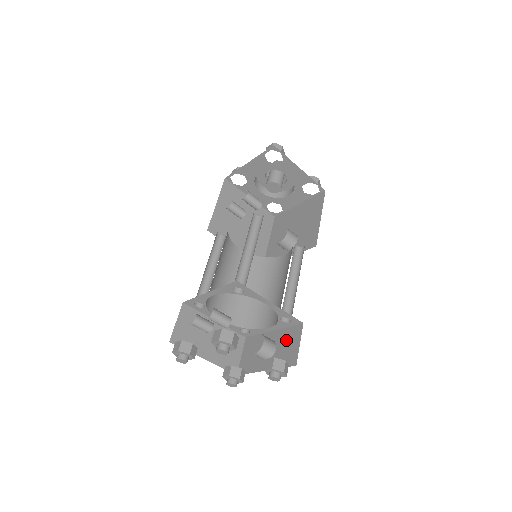
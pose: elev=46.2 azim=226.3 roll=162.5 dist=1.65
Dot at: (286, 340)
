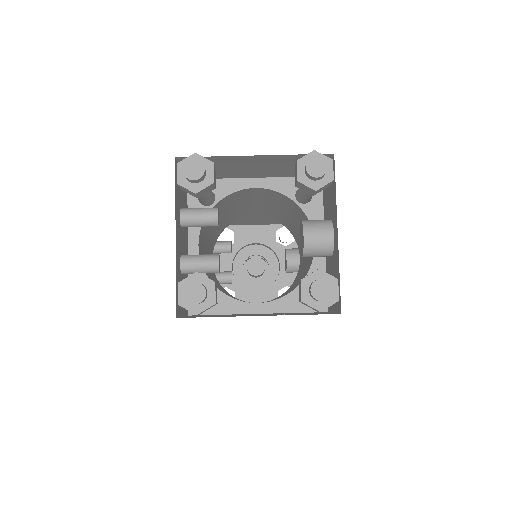
Dot at: (326, 201)
